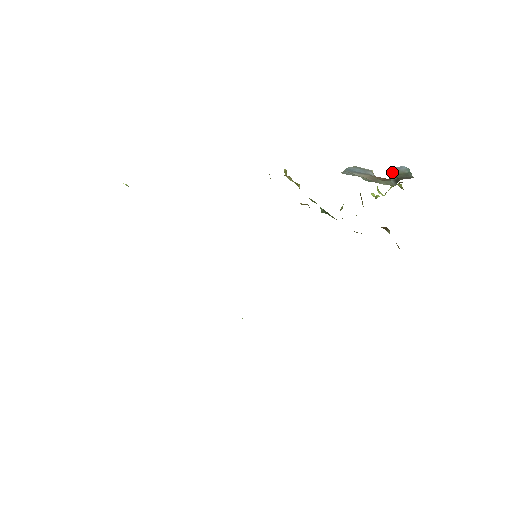
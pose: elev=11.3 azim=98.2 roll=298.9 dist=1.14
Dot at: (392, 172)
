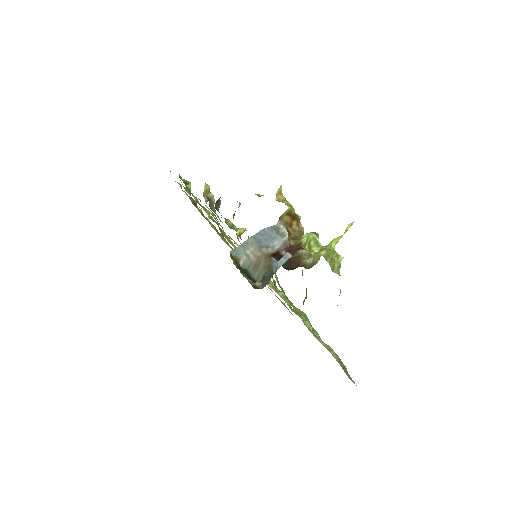
Dot at: (272, 261)
